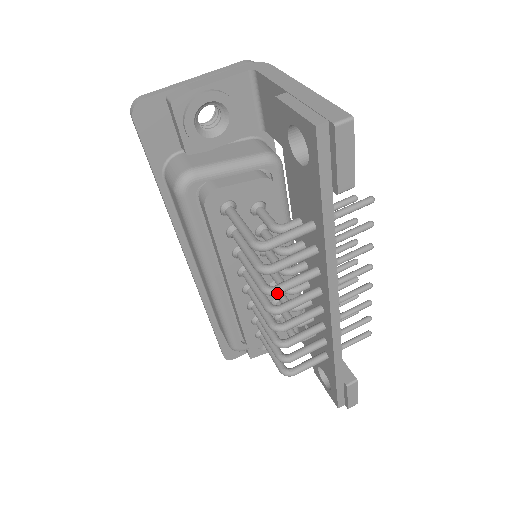
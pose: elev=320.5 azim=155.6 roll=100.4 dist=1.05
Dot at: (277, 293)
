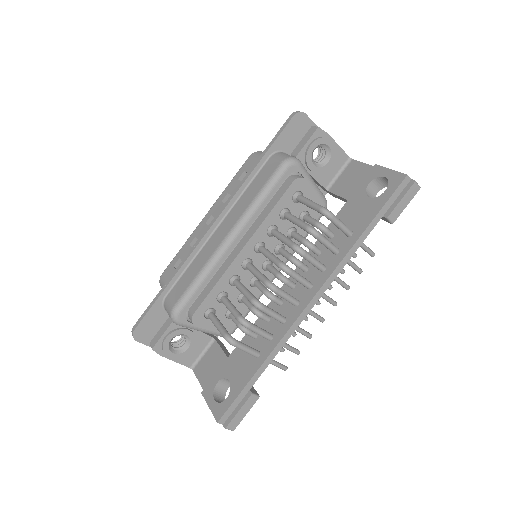
Dot at: (304, 253)
